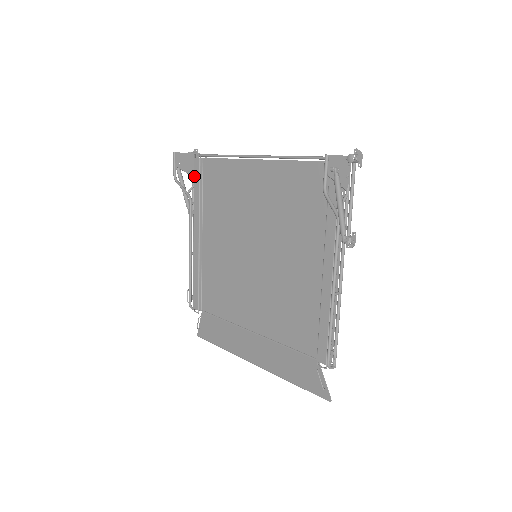
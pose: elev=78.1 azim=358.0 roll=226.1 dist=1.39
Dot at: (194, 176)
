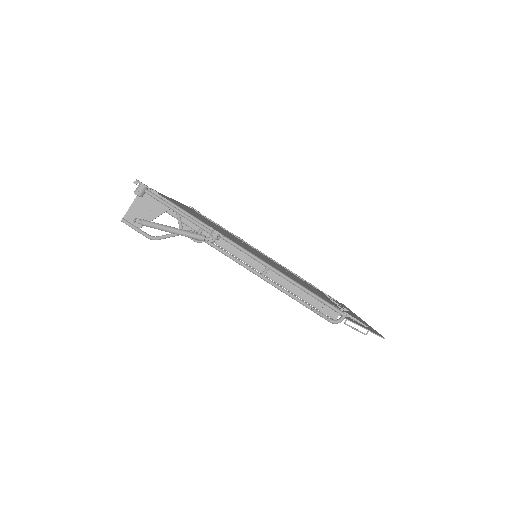
Dot at: occluded
